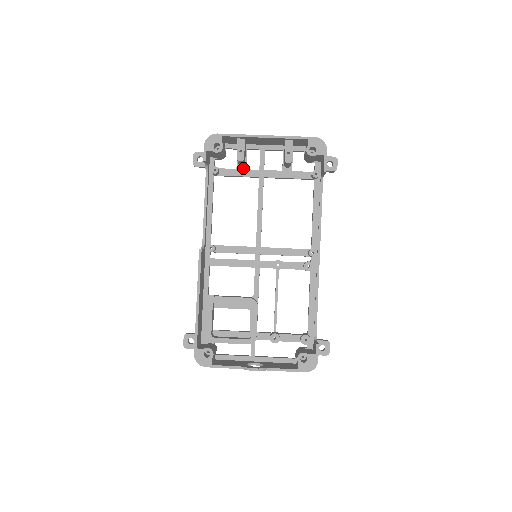
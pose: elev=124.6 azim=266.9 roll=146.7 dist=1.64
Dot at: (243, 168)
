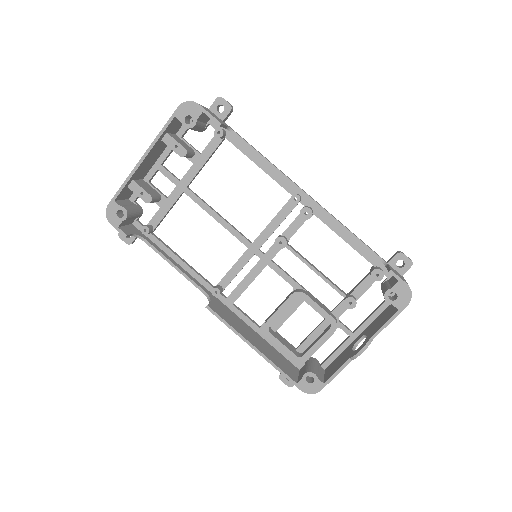
Dot at: (164, 200)
